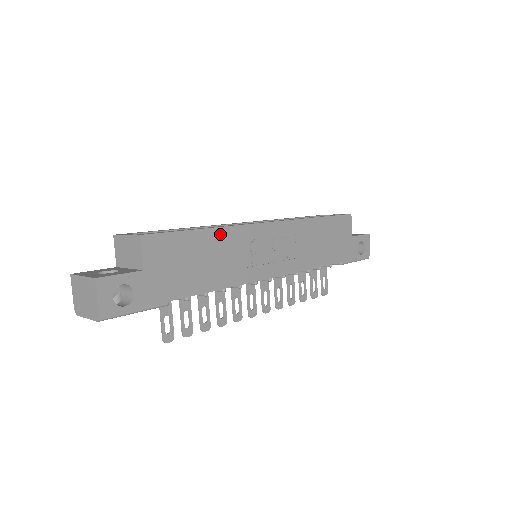
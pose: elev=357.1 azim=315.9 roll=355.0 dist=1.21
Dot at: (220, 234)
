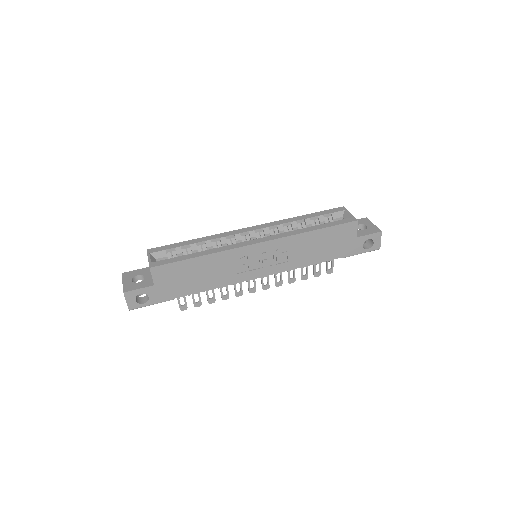
Dot at: (212, 258)
